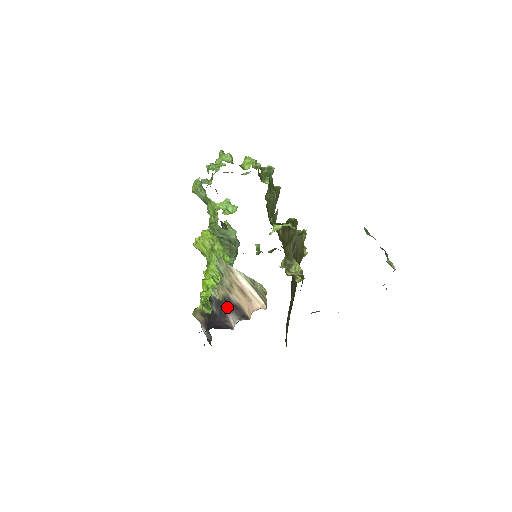
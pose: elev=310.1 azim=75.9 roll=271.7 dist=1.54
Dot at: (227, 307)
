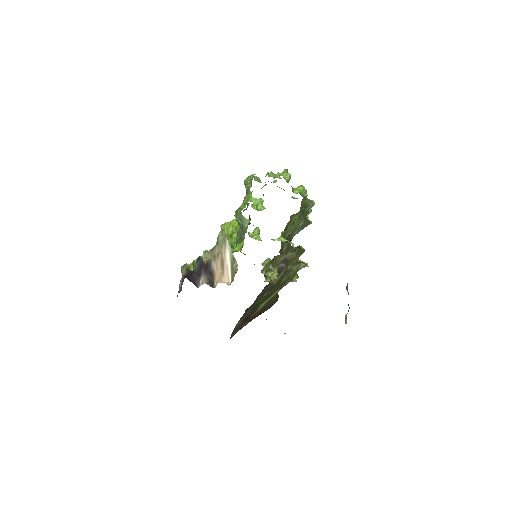
Dot at: (205, 270)
